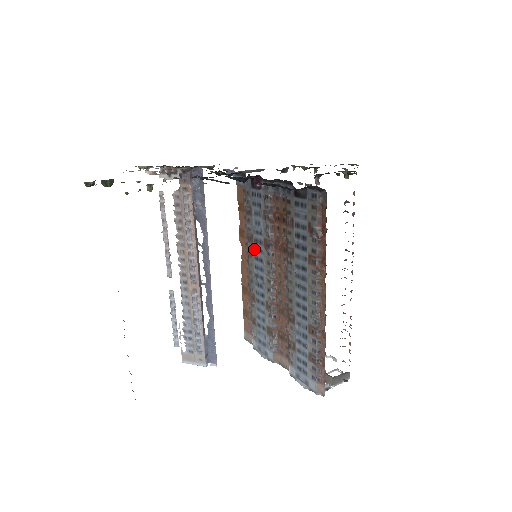
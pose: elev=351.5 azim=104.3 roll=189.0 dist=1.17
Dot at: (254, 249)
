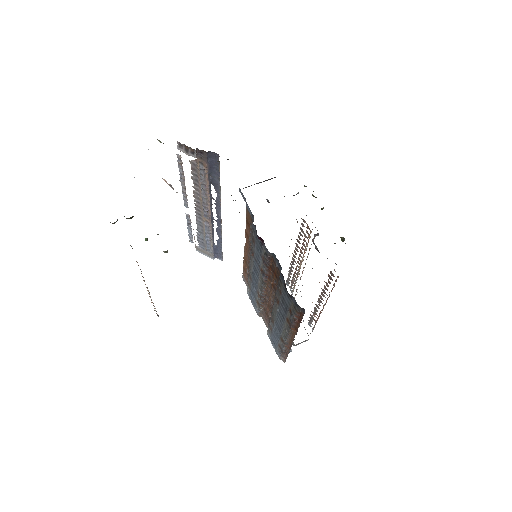
Dot at: (254, 261)
